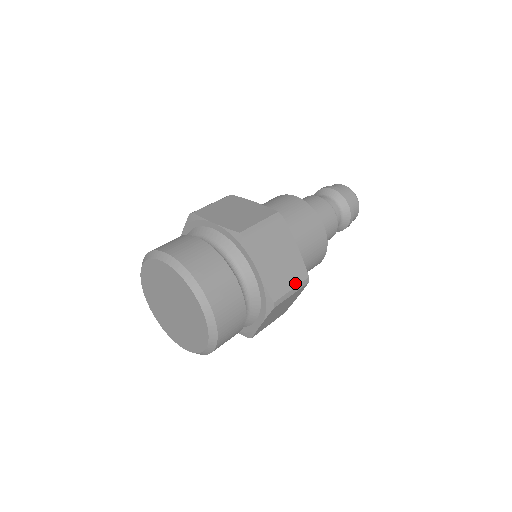
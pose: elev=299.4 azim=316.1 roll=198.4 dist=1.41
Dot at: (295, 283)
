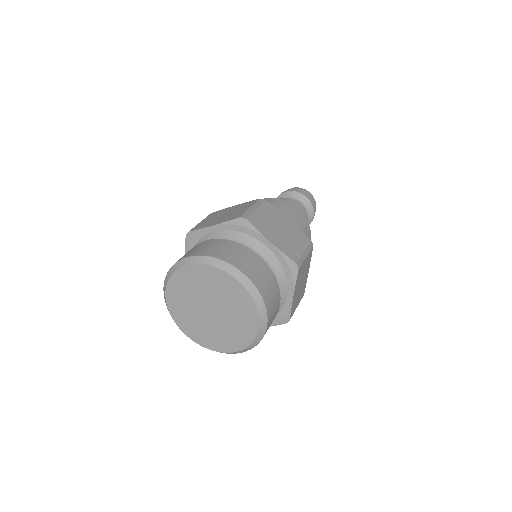
Dot at: (299, 301)
